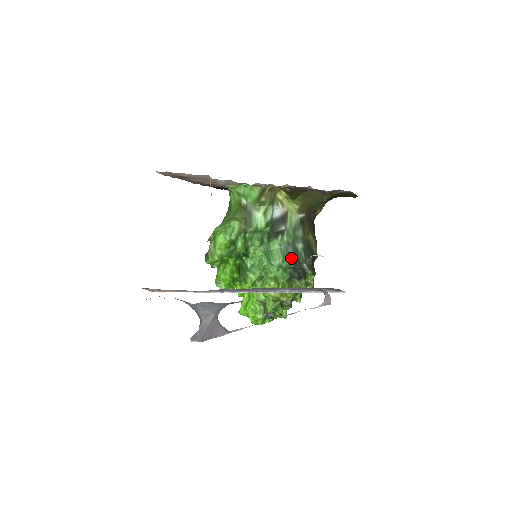
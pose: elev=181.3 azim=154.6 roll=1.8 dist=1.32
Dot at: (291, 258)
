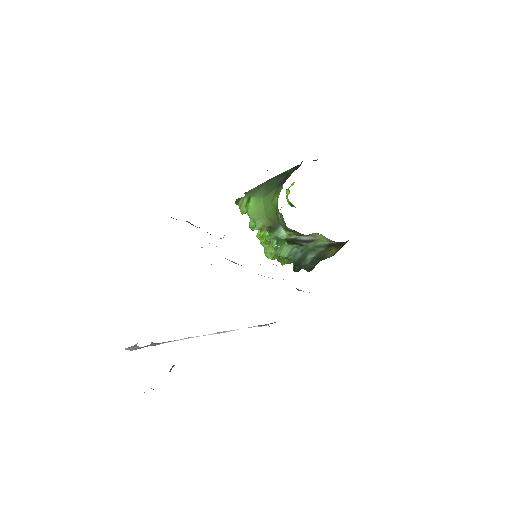
Dot at: (295, 259)
